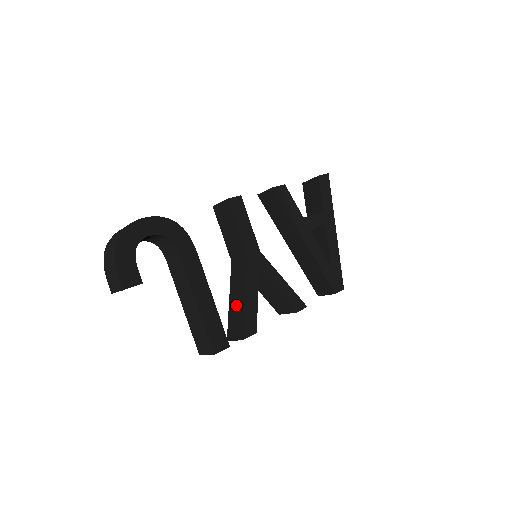
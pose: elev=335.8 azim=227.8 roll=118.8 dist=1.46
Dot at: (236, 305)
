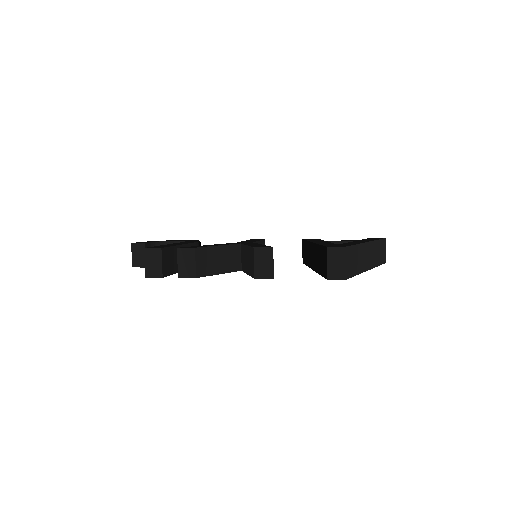
Dot at: occluded
